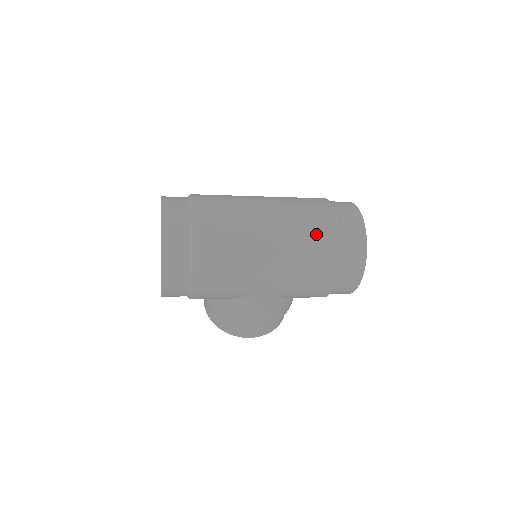
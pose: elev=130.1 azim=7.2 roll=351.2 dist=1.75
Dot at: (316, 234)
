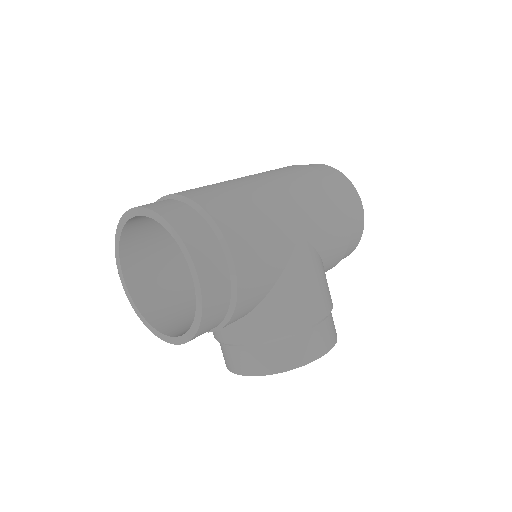
Dot at: (293, 171)
